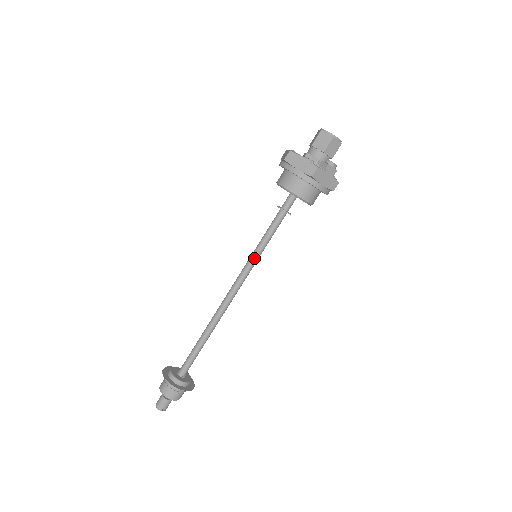
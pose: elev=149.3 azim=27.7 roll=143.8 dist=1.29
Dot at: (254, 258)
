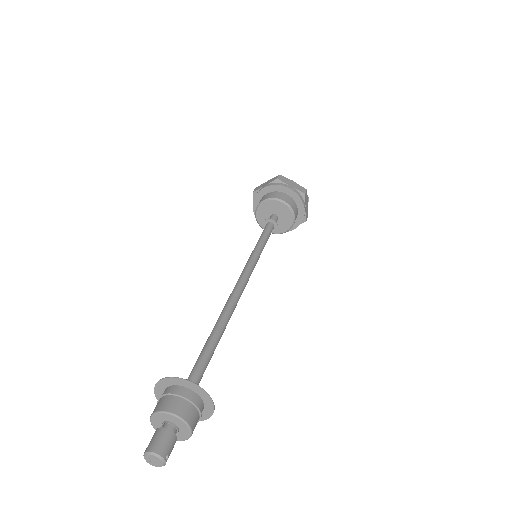
Dot at: (257, 255)
